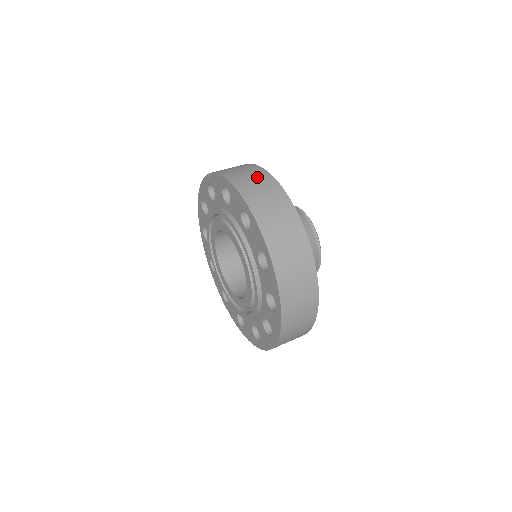
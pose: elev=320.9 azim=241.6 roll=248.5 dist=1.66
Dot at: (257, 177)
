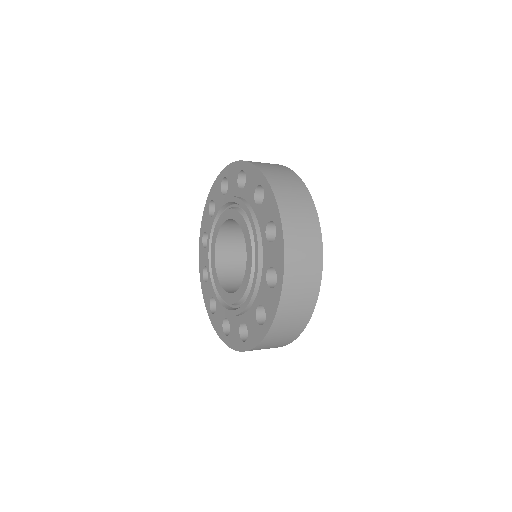
Dot at: (275, 165)
